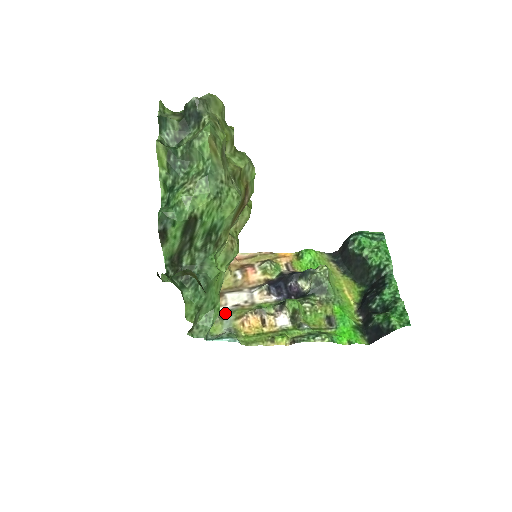
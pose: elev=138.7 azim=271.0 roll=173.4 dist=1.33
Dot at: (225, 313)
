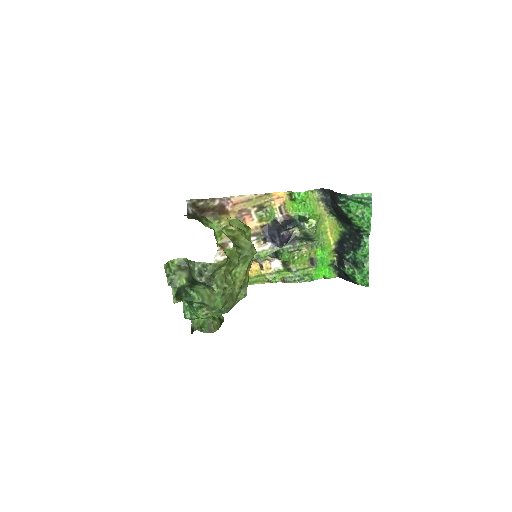
Dot at: occluded
